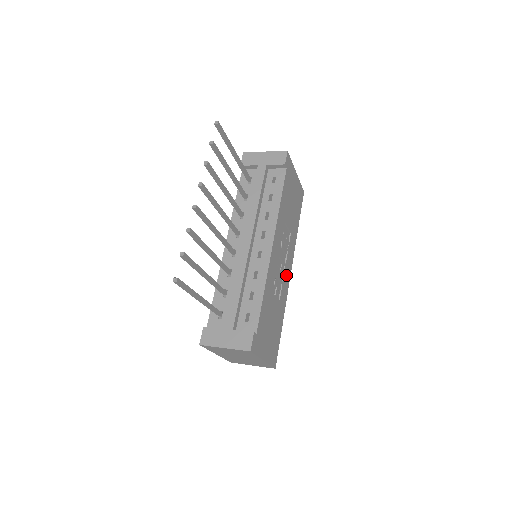
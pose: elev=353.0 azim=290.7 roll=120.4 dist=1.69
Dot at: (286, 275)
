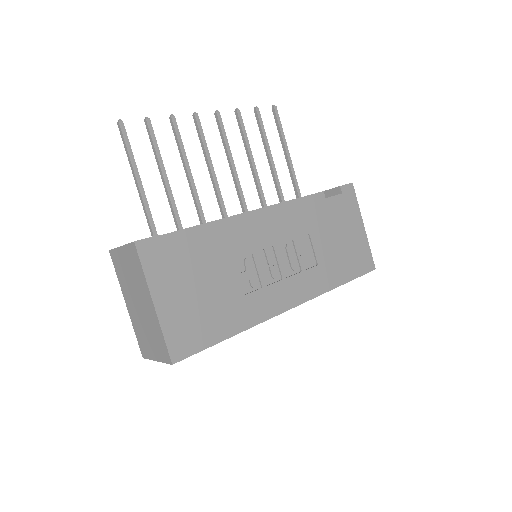
Dot at: (279, 293)
